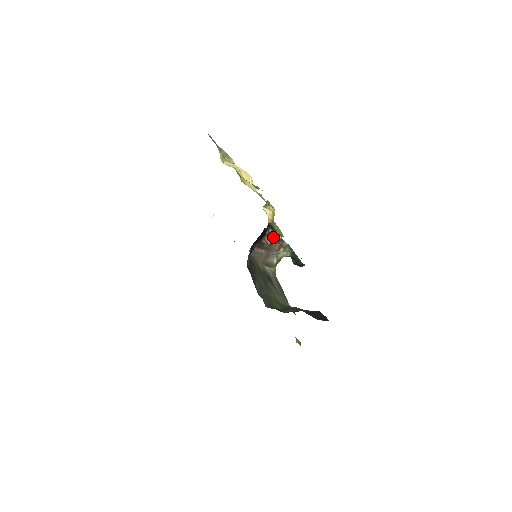
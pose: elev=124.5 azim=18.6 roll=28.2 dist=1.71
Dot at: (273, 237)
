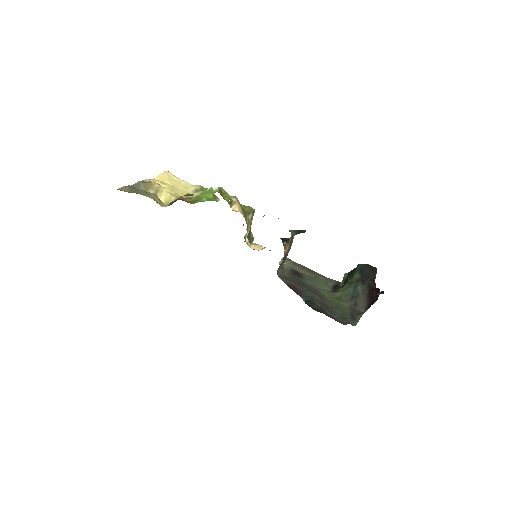
Dot at: (287, 245)
